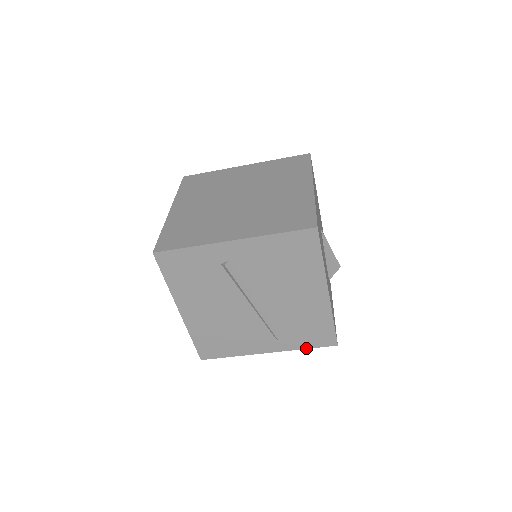
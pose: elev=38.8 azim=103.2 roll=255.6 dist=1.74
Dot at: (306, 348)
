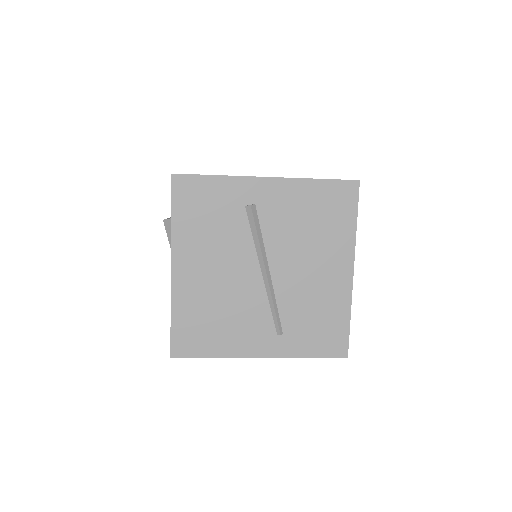
Dot at: (310, 356)
